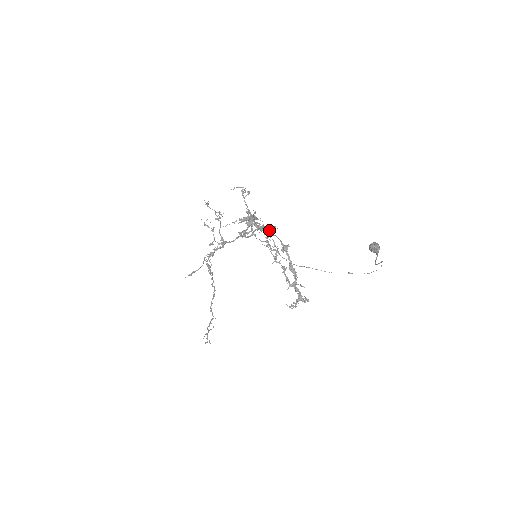
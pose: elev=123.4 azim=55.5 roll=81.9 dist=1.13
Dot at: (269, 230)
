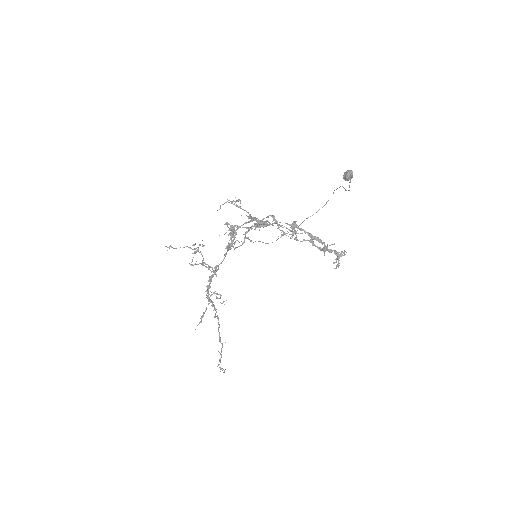
Dot at: occluded
